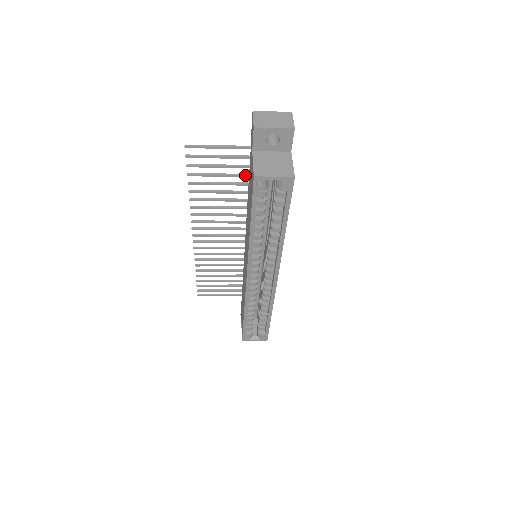
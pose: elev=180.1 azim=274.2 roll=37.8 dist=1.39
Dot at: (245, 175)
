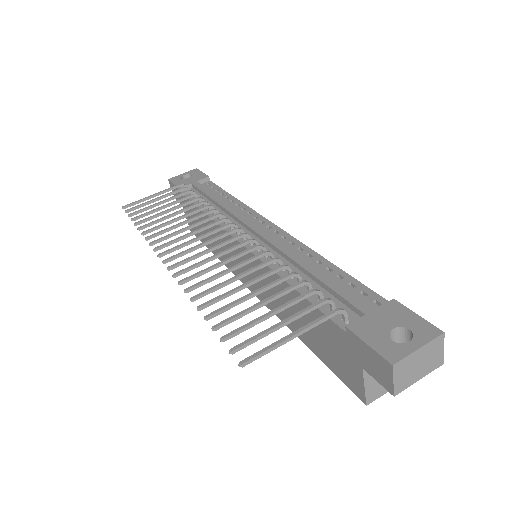
Dot at: occluded
